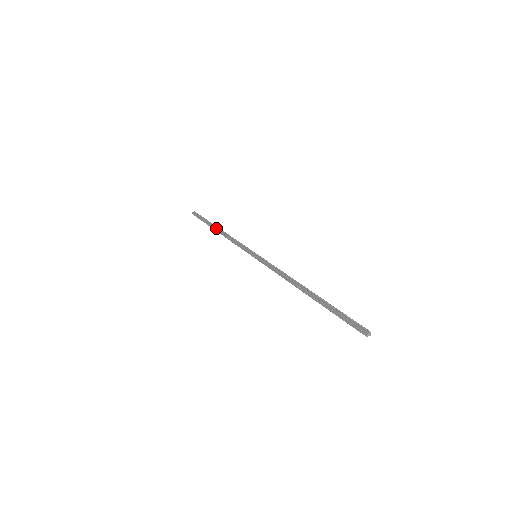
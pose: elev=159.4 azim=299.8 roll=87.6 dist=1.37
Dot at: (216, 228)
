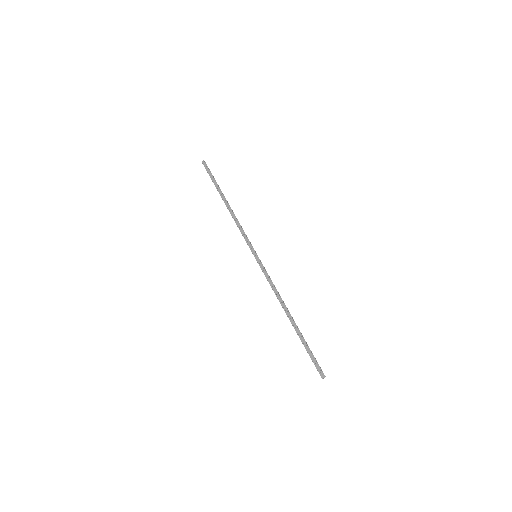
Dot at: occluded
